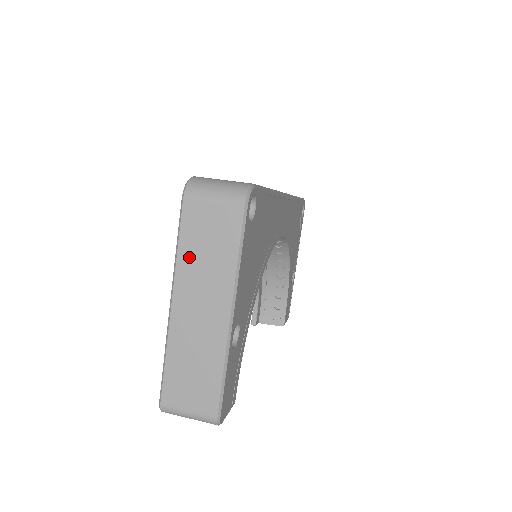
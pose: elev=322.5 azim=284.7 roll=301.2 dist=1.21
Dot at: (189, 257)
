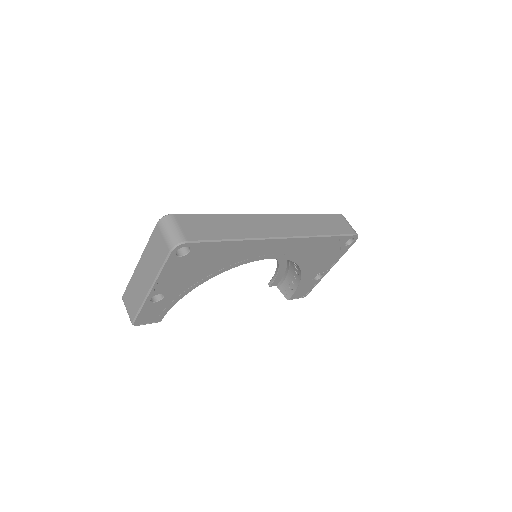
Dot at: (149, 250)
